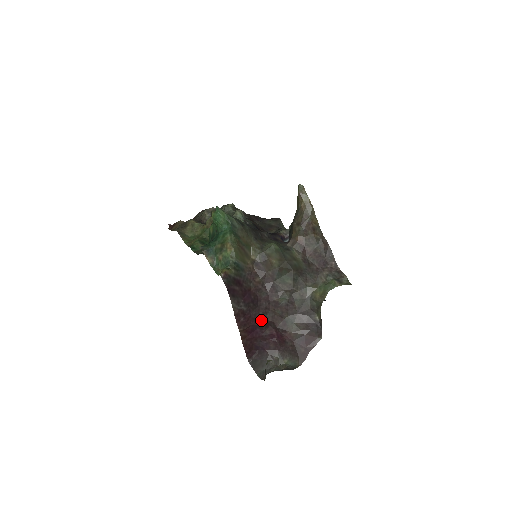
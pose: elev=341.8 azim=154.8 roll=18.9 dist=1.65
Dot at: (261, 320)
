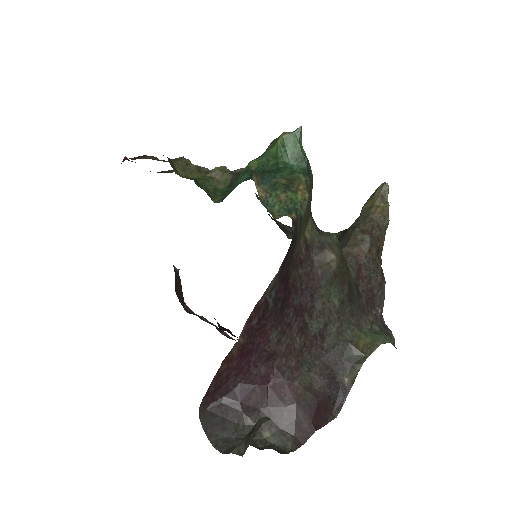
Dot at: (271, 342)
